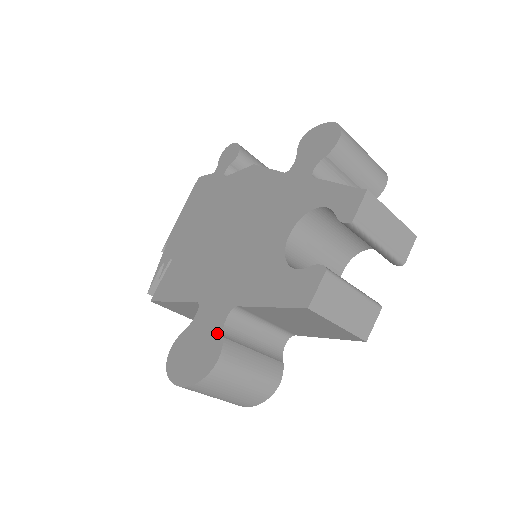
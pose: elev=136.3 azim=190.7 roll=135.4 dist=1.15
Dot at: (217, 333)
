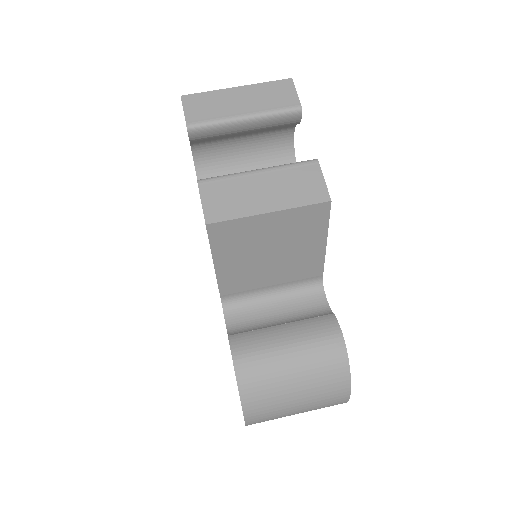
Dot at: occluded
